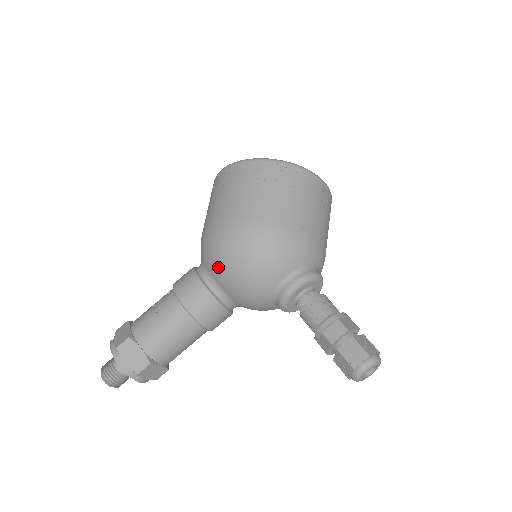
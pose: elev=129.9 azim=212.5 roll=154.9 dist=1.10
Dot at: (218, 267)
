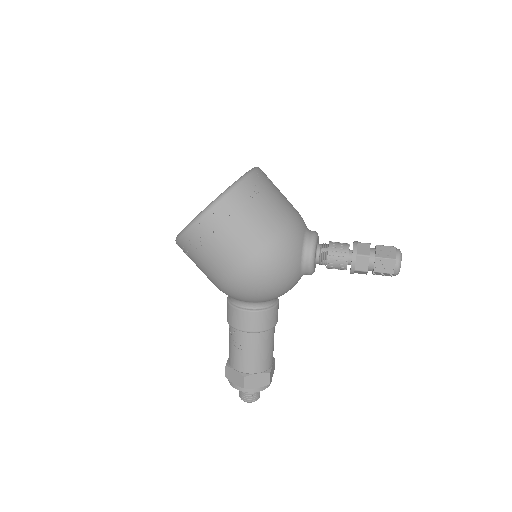
Dot at: (256, 299)
